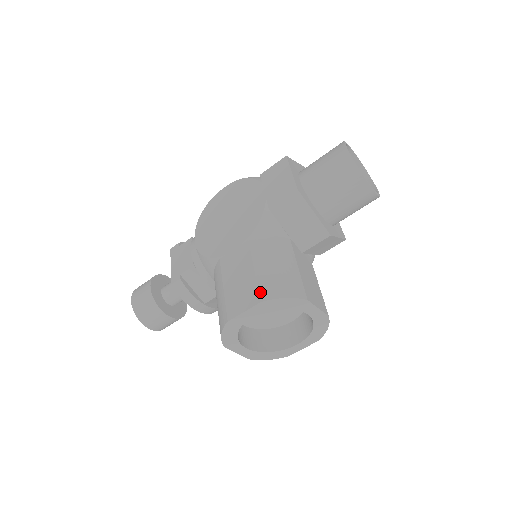
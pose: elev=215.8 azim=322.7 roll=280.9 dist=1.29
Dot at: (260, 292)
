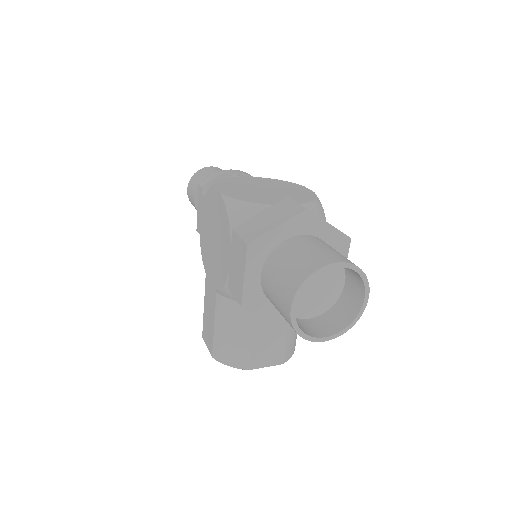
Dot at: (213, 350)
